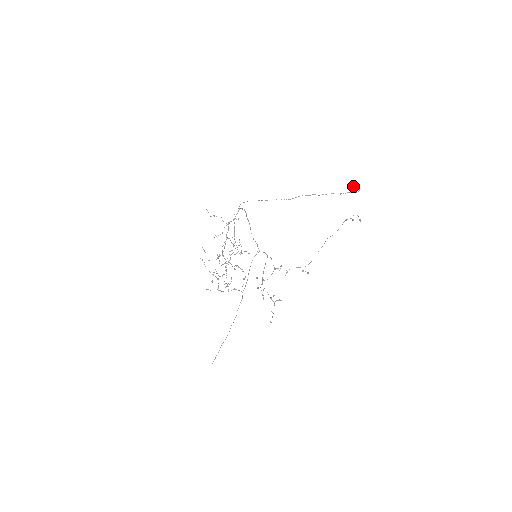
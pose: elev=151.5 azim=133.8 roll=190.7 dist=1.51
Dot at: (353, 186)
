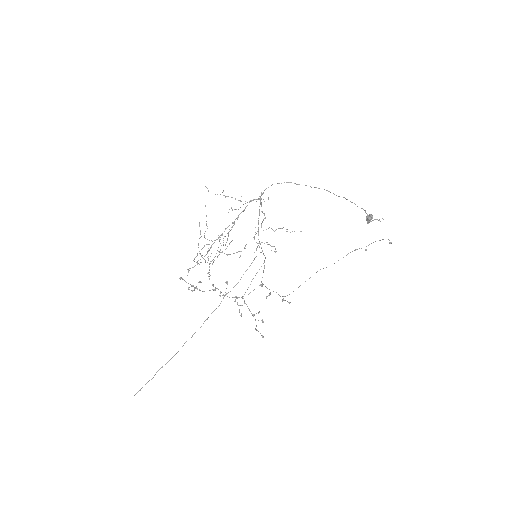
Dot at: occluded
